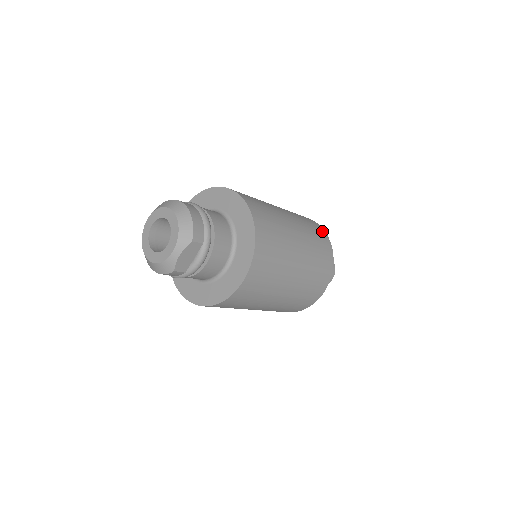
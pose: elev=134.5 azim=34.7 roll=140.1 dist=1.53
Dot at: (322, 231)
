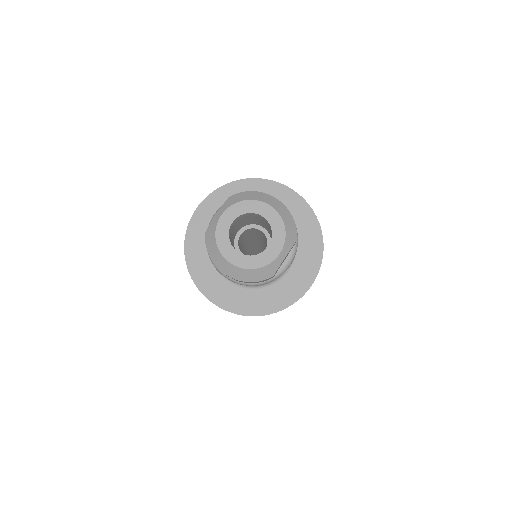
Dot at: occluded
